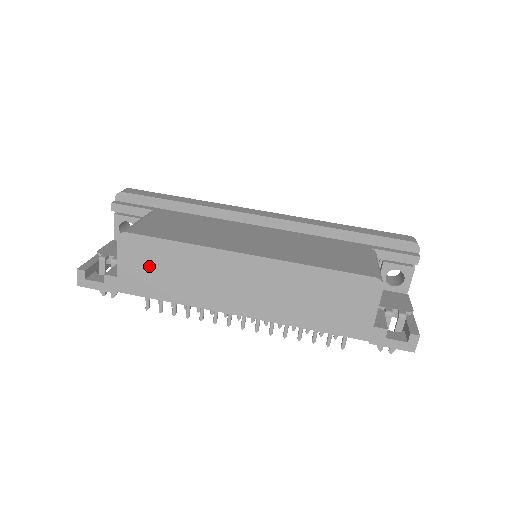
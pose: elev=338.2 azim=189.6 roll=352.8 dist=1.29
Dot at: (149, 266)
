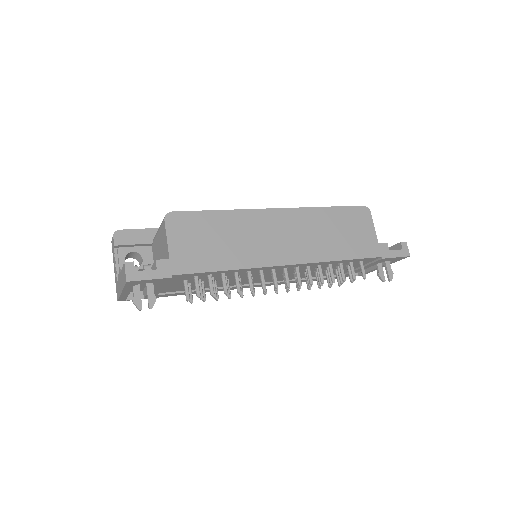
Dot at: (199, 239)
